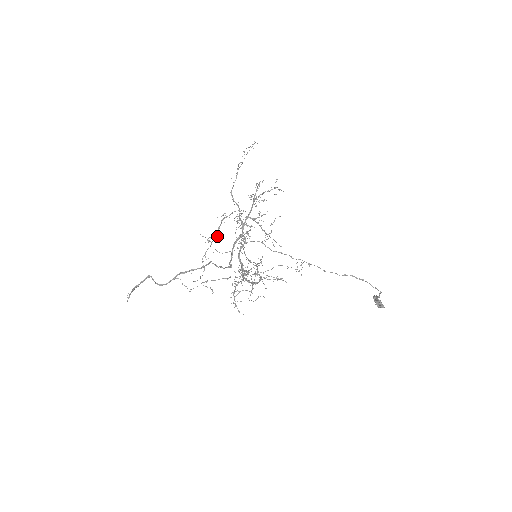
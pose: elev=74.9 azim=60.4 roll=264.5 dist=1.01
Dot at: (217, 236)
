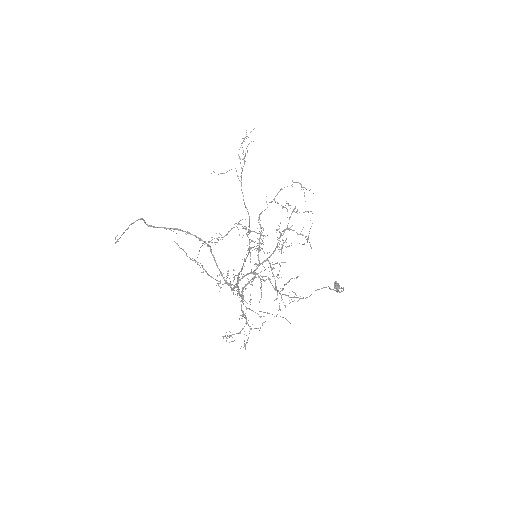
Dot at: (227, 233)
